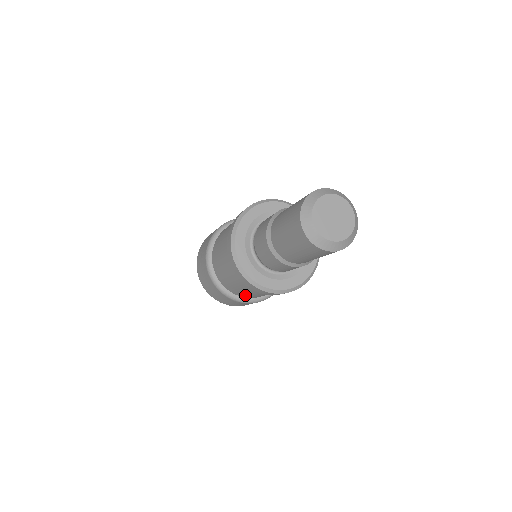
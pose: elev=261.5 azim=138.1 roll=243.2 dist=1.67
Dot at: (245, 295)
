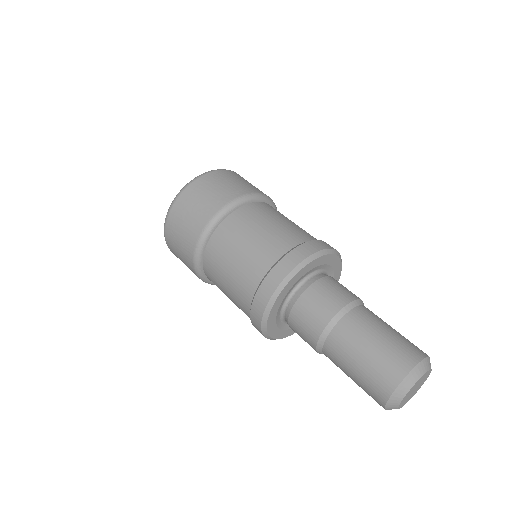
Dot at: occluded
